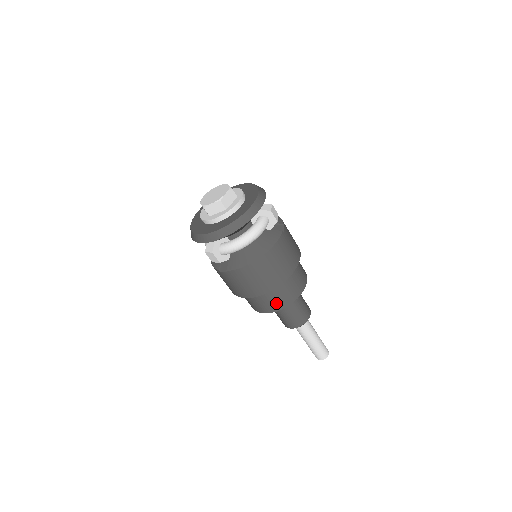
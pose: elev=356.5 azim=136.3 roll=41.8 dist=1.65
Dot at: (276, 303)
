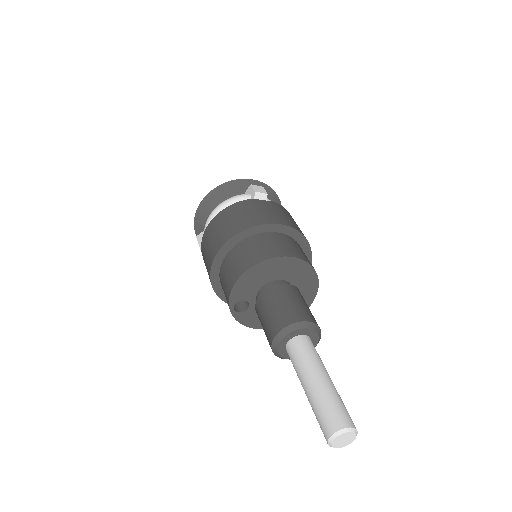
Dot at: (231, 276)
